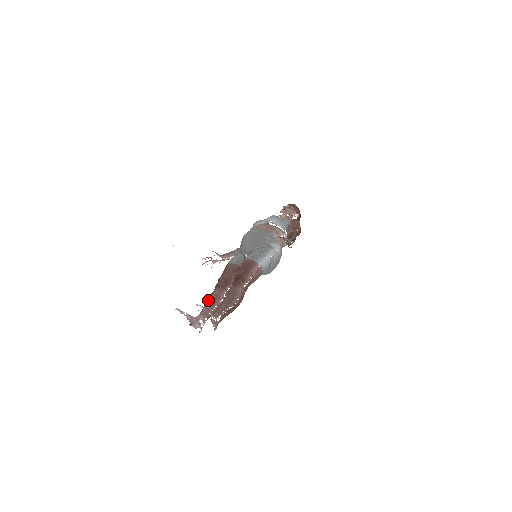
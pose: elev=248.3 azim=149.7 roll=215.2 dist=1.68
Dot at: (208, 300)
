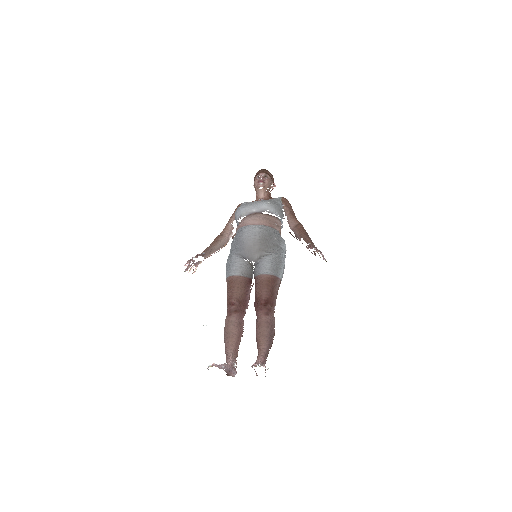
Dot at: (229, 332)
